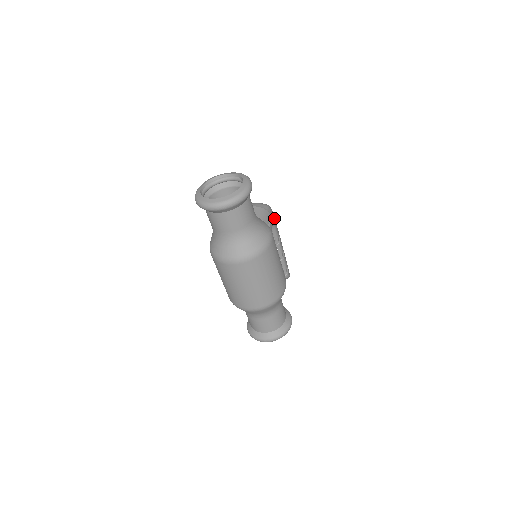
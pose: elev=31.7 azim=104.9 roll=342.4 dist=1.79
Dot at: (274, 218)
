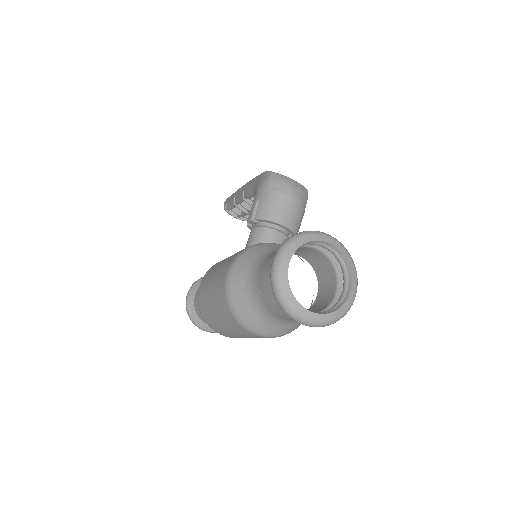
Dot at: occluded
